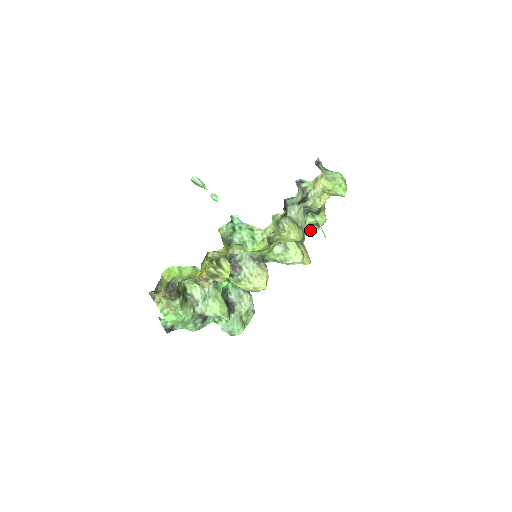
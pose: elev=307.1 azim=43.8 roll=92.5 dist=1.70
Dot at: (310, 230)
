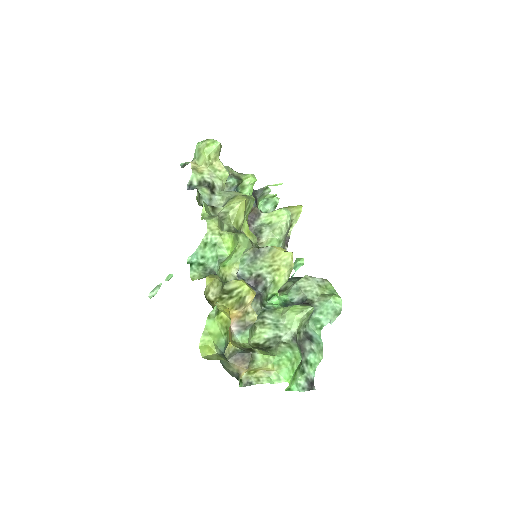
Dot at: (271, 200)
